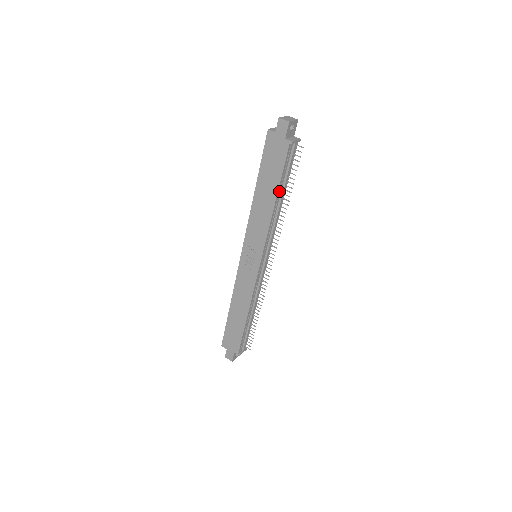
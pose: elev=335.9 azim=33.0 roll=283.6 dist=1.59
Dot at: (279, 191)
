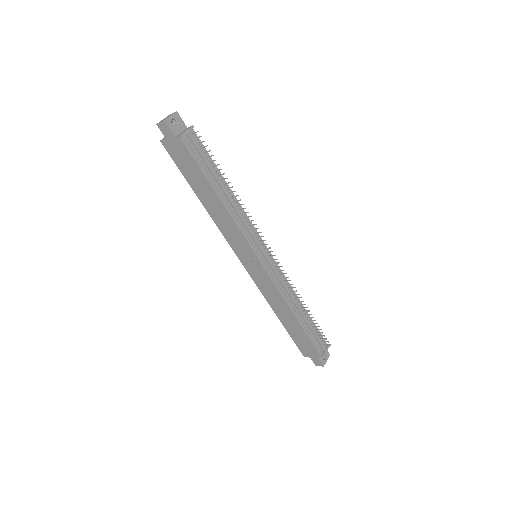
Dot at: (215, 185)
